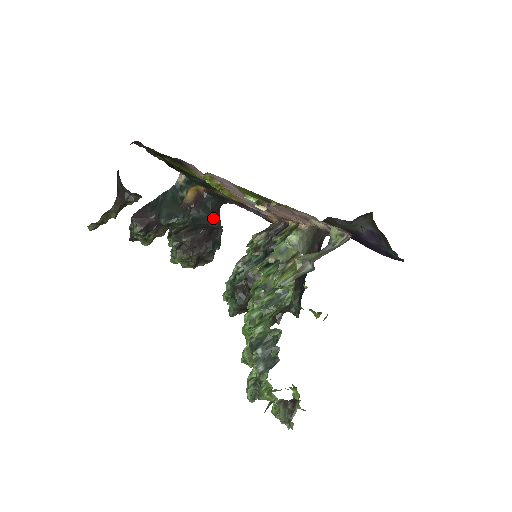
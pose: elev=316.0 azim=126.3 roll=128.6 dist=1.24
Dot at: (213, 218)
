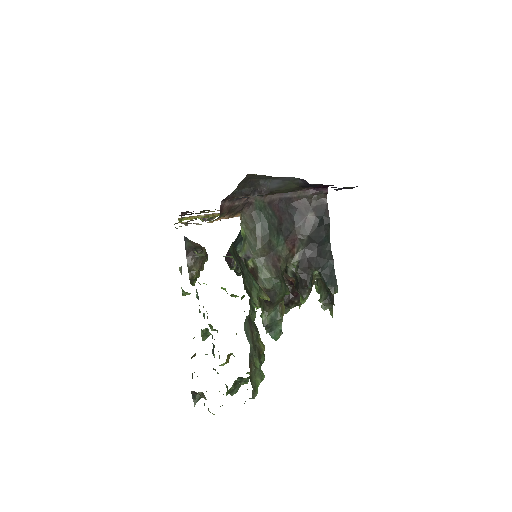
Dot at: occluded
